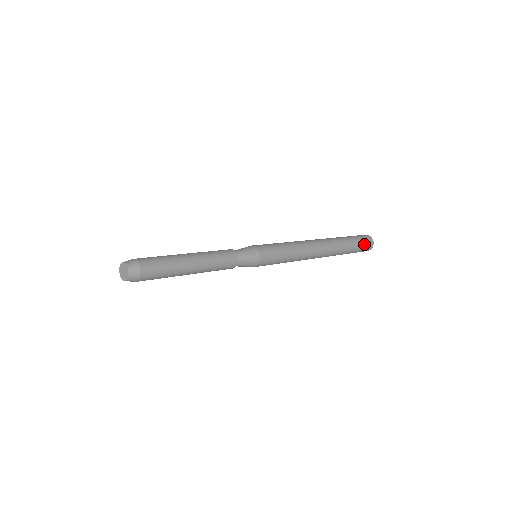
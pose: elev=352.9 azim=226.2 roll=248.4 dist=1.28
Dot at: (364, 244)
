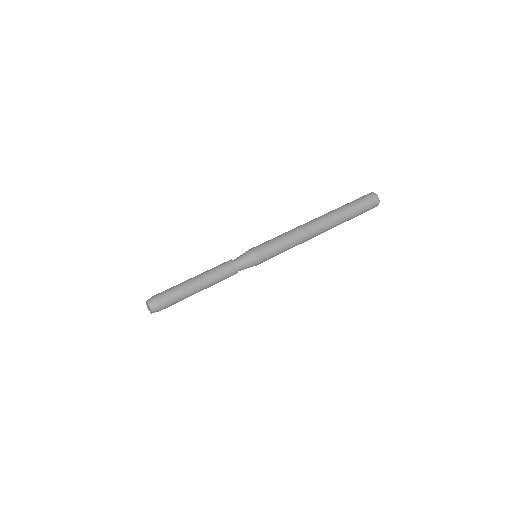
Dot at: occluded
